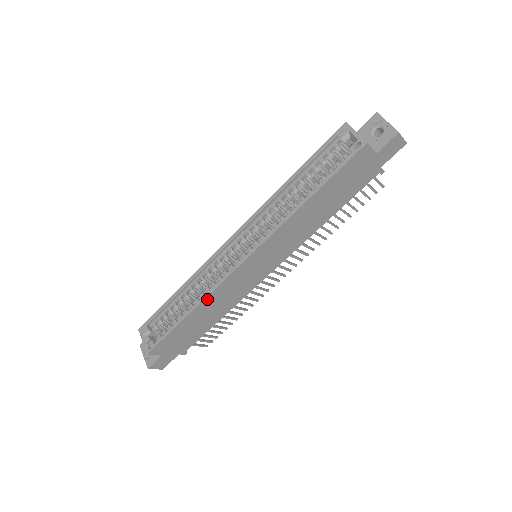
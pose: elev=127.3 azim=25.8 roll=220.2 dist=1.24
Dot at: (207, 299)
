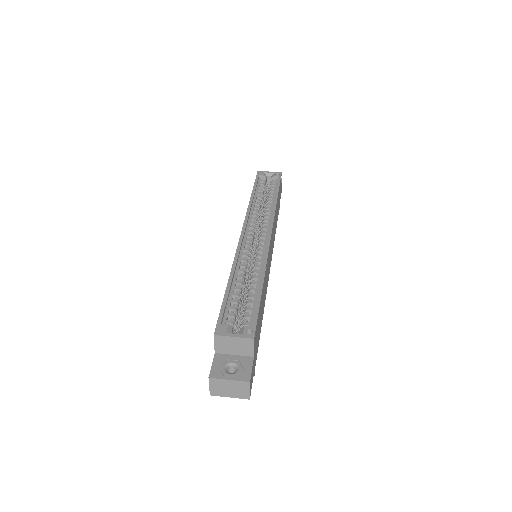
Dot at: (265, 270)
